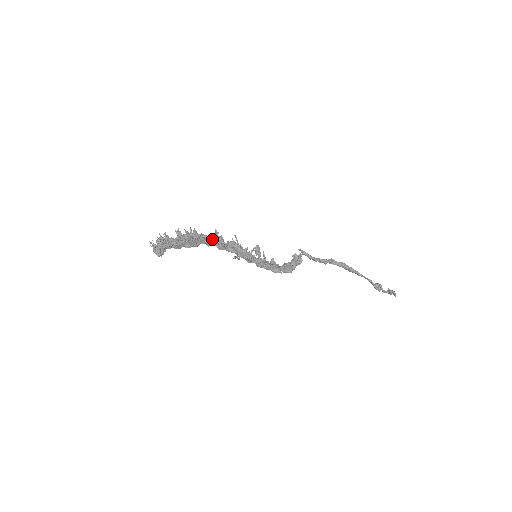
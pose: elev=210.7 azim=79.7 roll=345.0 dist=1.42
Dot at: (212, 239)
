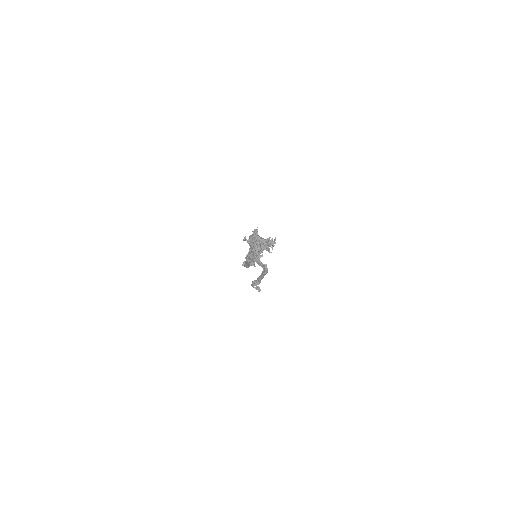
Dot at: occluded
